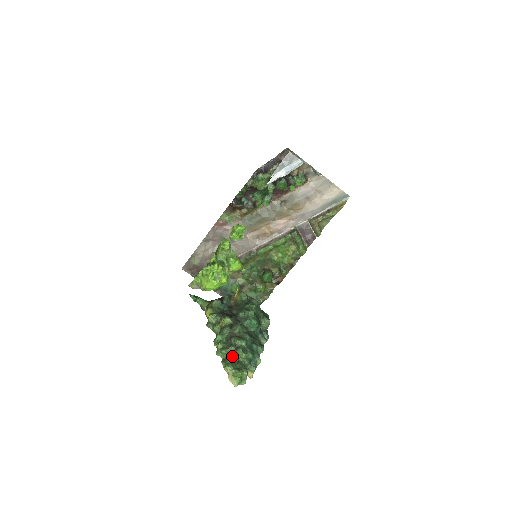
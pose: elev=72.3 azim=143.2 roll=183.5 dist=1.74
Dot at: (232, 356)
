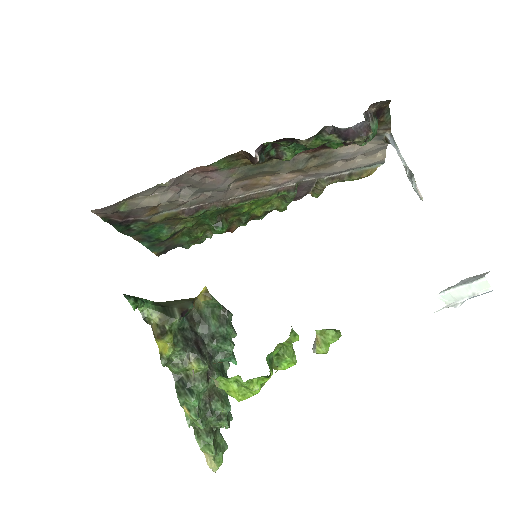
Dot at: (210, 427)
